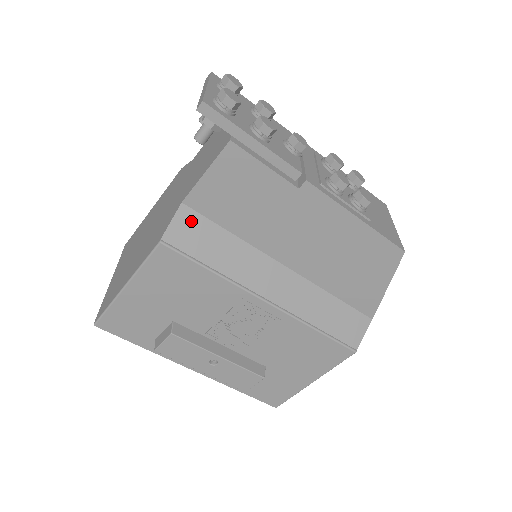
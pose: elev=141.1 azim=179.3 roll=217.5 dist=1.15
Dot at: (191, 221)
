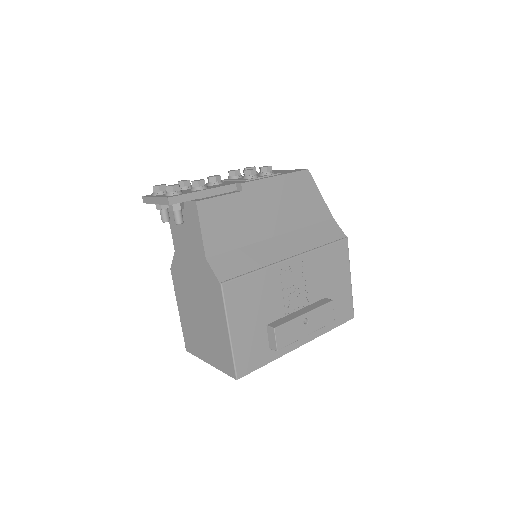
Dot at: (219, 262)
